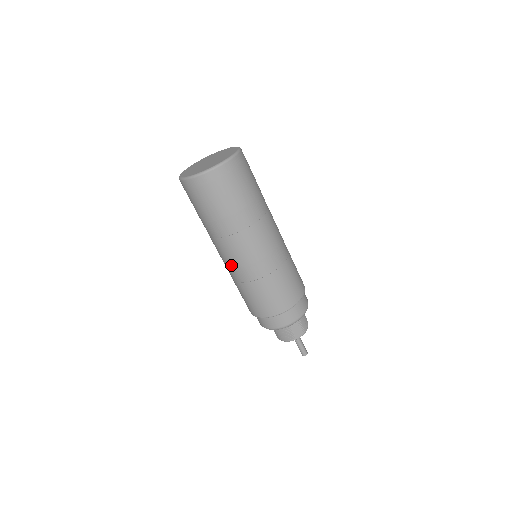
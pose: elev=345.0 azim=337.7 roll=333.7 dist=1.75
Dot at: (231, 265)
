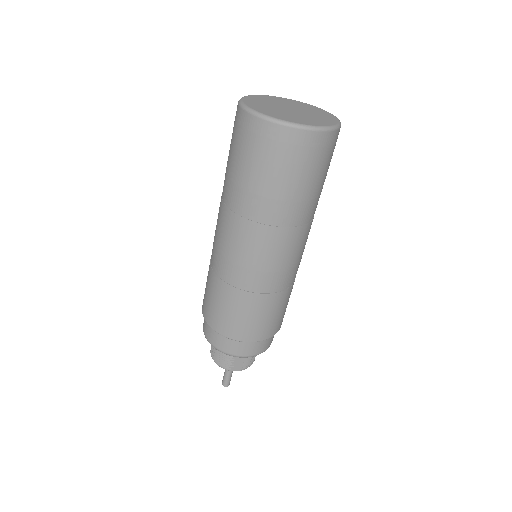
Dot at: (222, 250)
